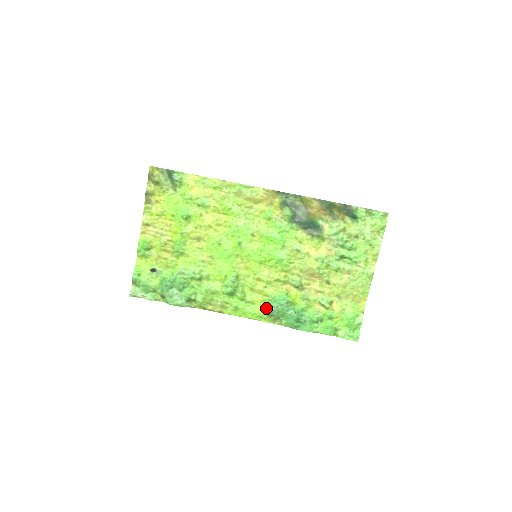
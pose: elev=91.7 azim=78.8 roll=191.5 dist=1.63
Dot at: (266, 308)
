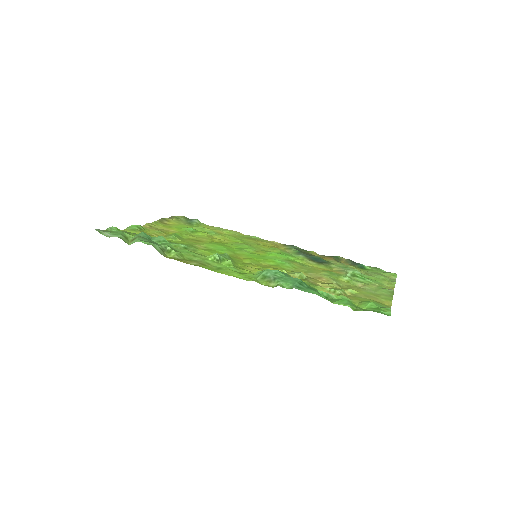
Dot at: (259, 272)
